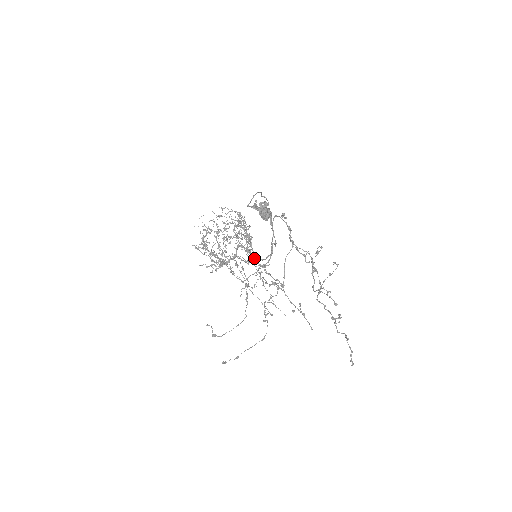
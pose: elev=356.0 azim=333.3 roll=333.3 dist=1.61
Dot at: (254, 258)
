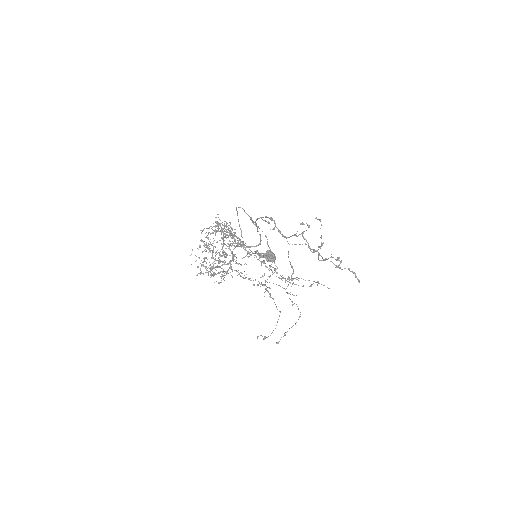
Dot at: (249, 249)
